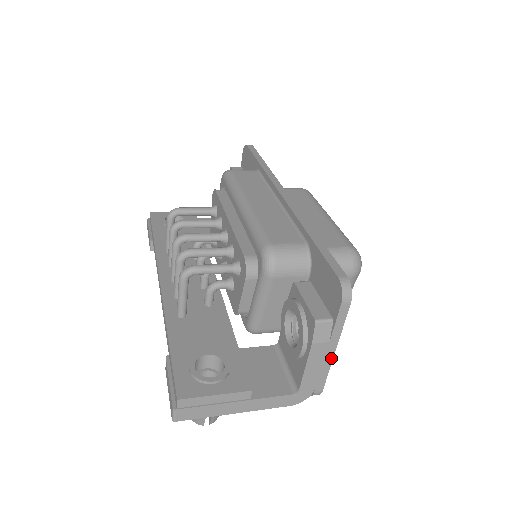
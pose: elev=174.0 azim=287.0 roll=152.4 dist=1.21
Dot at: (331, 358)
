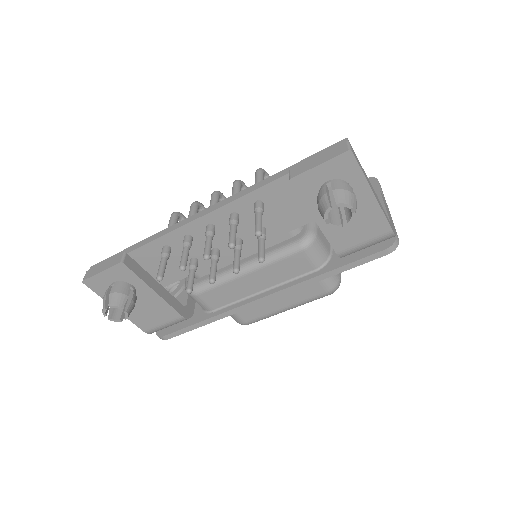
Dot at: (390, 214)
